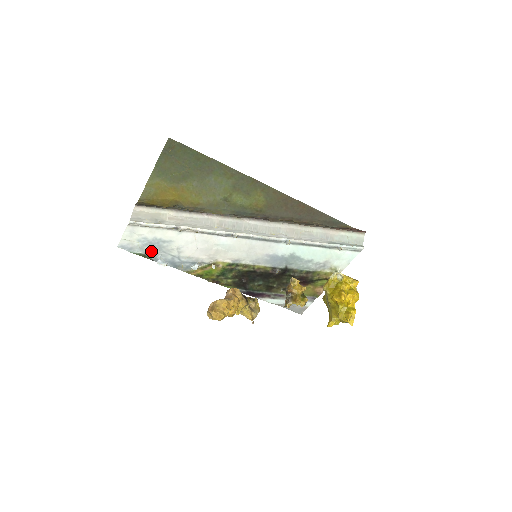
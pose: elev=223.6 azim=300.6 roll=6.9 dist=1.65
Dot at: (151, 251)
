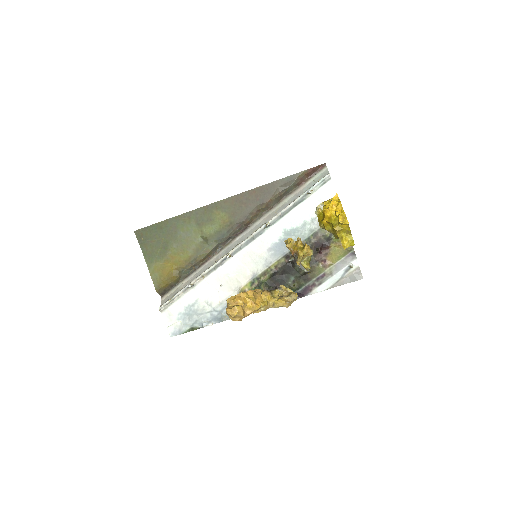
Dot at: (193, 321)
